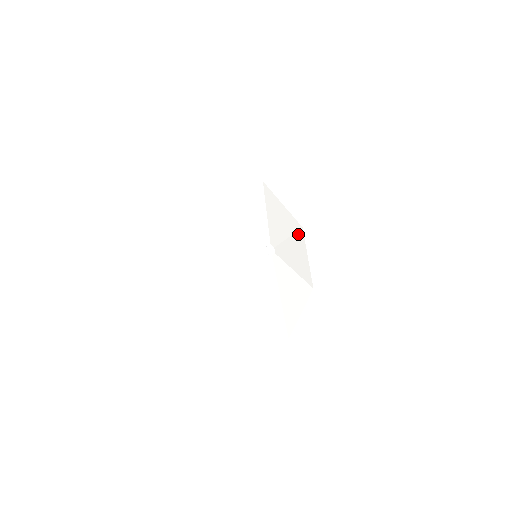
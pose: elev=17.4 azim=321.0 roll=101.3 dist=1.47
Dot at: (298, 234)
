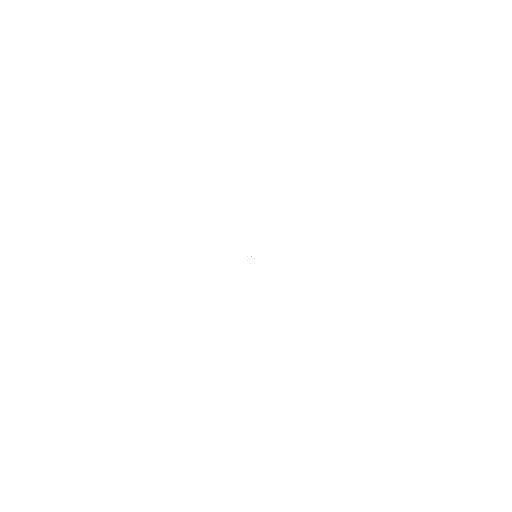
Dot at: (275, 183)
